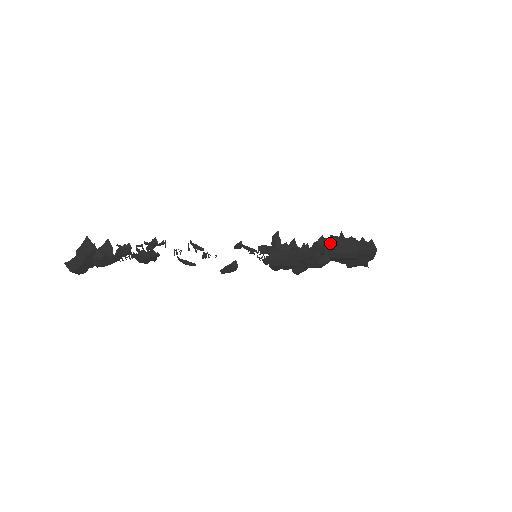
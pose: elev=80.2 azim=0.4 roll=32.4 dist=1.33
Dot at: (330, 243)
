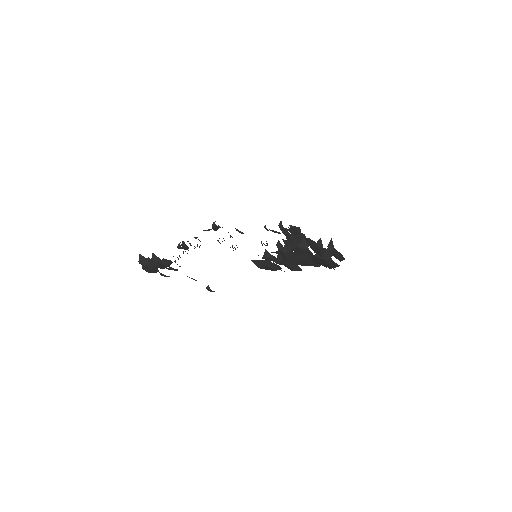
Dot at: (290, 255)
